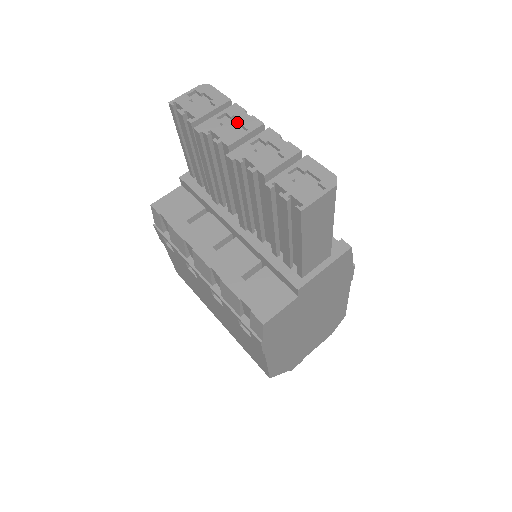
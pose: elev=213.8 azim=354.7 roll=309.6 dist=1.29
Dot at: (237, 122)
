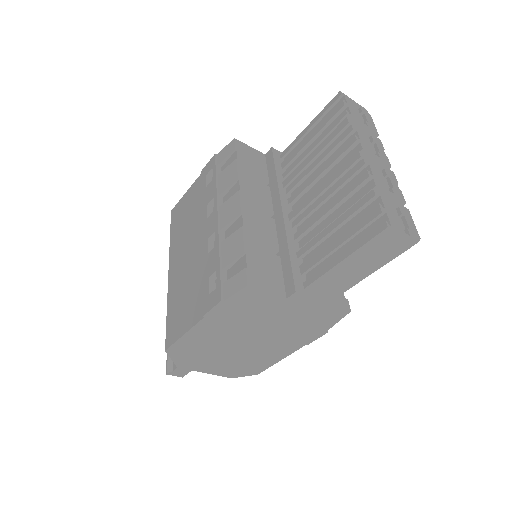
Dot at: (374, 148)
